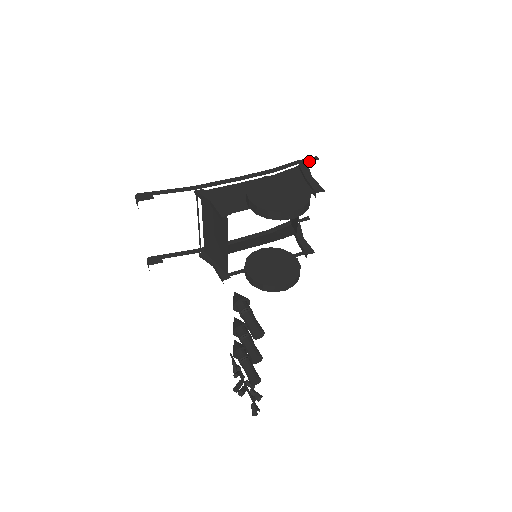
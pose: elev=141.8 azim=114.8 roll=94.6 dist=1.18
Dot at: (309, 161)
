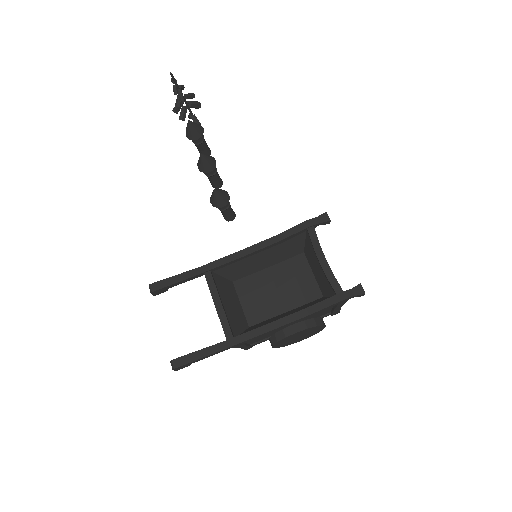
Dot at: occluded
